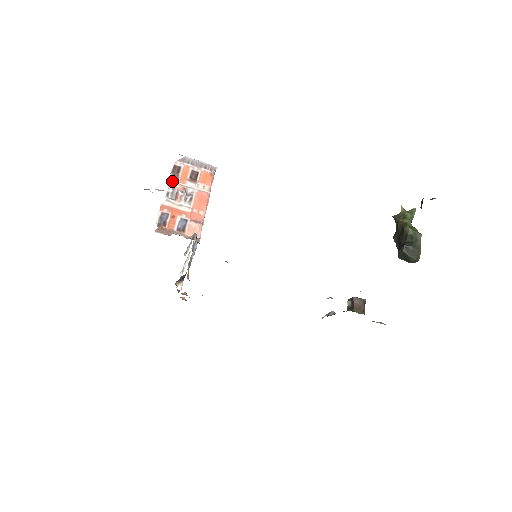
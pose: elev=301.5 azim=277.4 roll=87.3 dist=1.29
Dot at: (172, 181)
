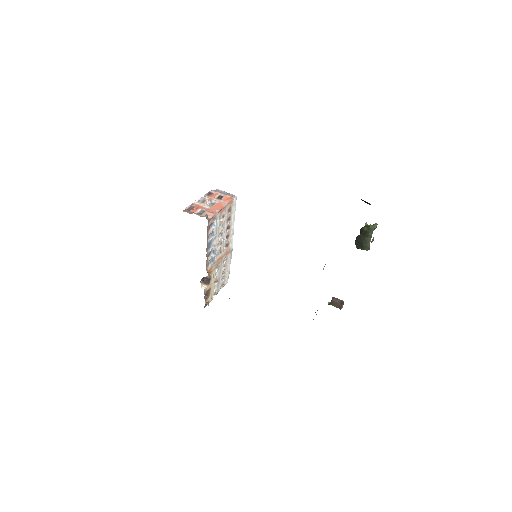
Dot at: (204, 196)
